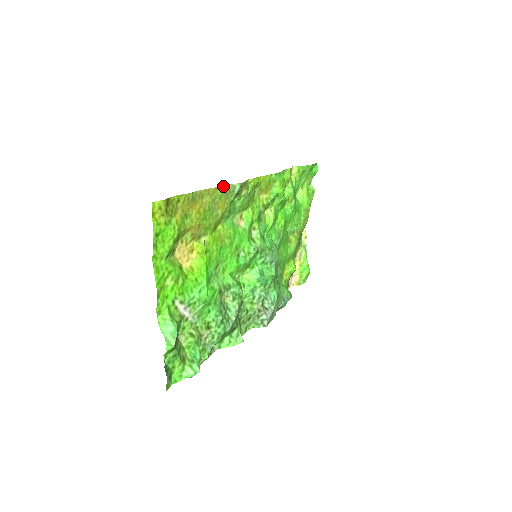
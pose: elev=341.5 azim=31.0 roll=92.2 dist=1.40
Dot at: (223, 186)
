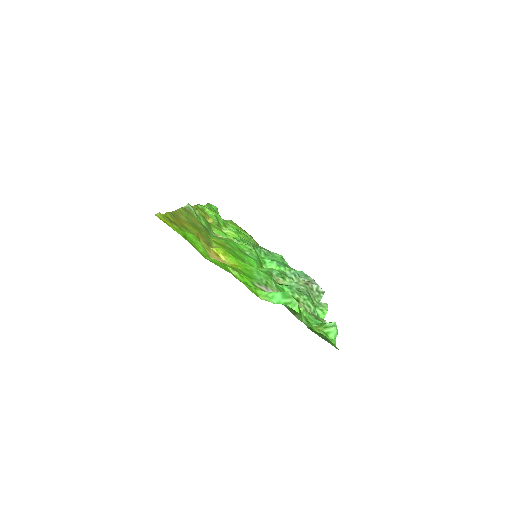
Dot at: (181, 208)
